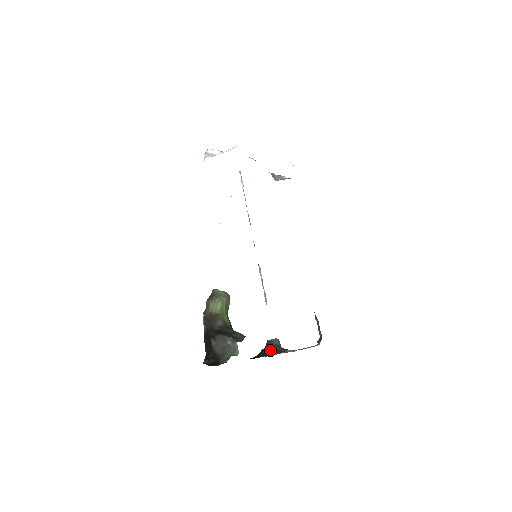
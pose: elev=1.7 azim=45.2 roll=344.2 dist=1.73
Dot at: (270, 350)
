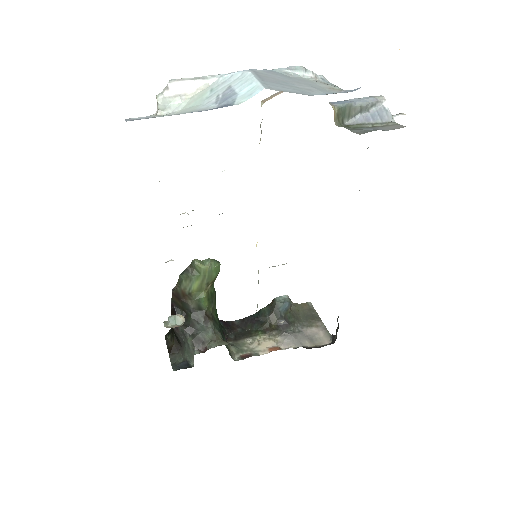
Dot at: (268, 319)
